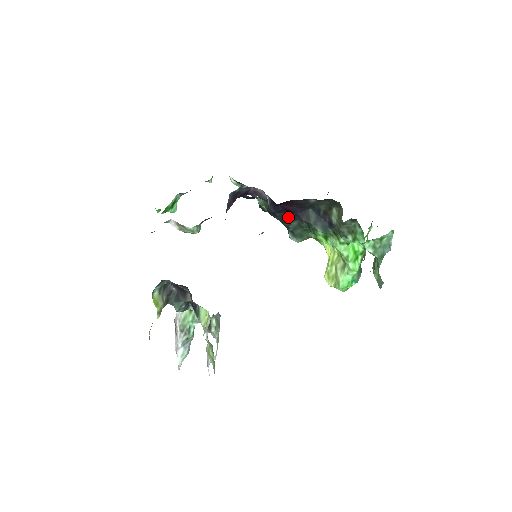
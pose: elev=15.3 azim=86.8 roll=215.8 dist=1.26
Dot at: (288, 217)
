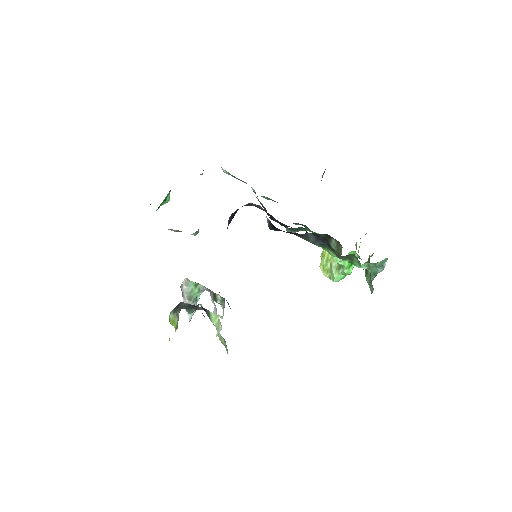
Dot at: (286, 226)
